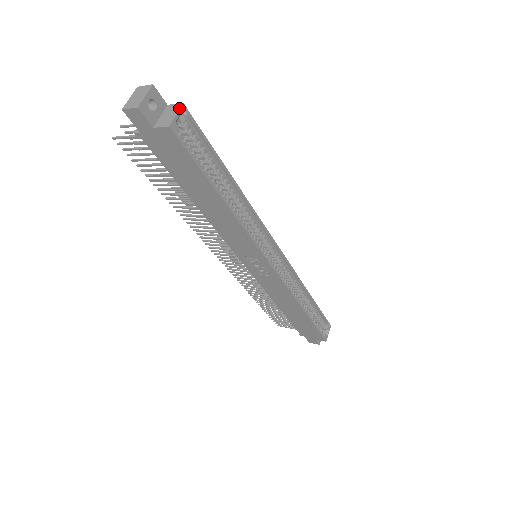
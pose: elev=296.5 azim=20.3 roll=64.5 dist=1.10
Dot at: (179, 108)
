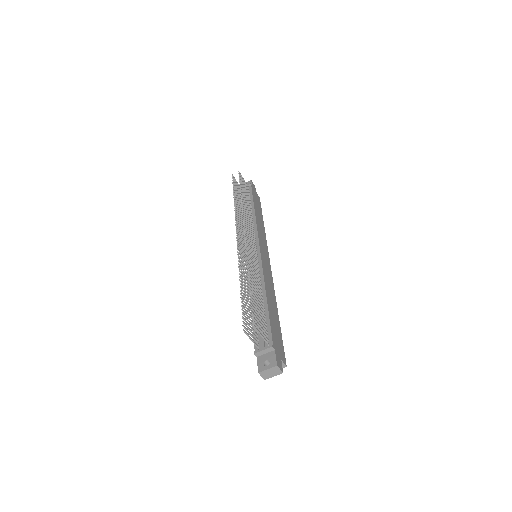
Dot at: occluded
